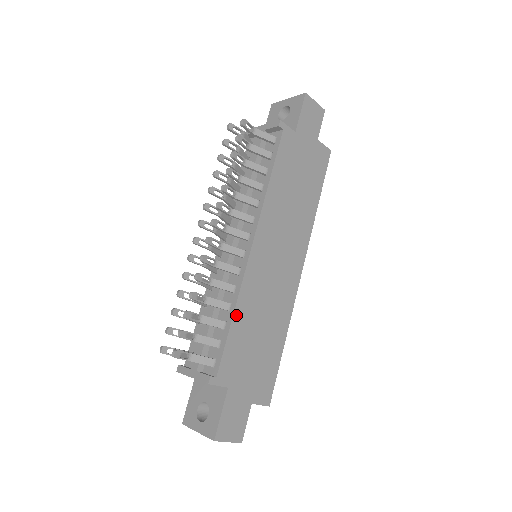
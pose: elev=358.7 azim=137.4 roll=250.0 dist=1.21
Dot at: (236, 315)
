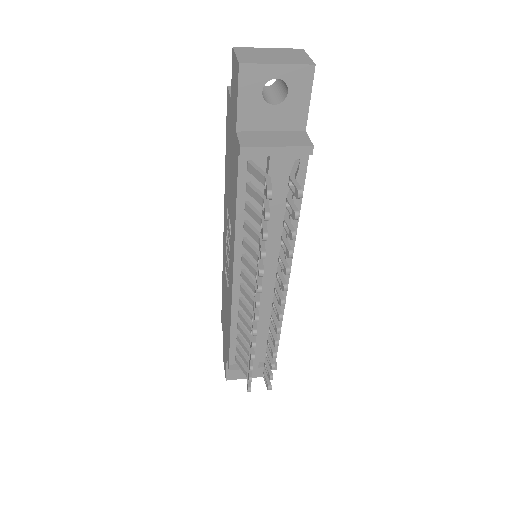
Dot at: (281, 323)
